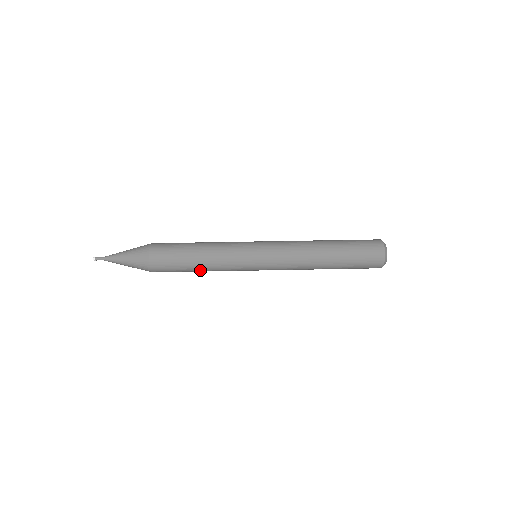
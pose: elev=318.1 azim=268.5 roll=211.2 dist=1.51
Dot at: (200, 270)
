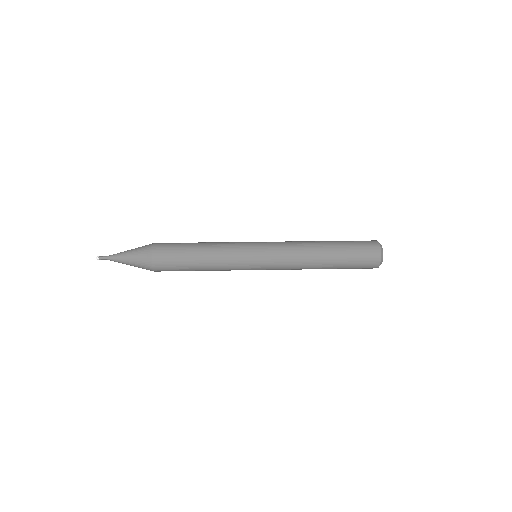
Dot at: (201, 268)
